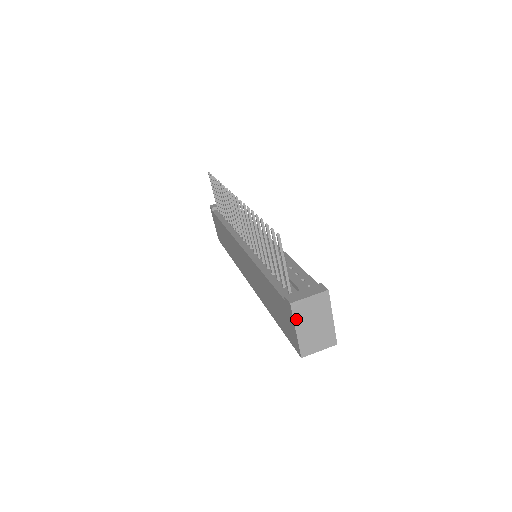
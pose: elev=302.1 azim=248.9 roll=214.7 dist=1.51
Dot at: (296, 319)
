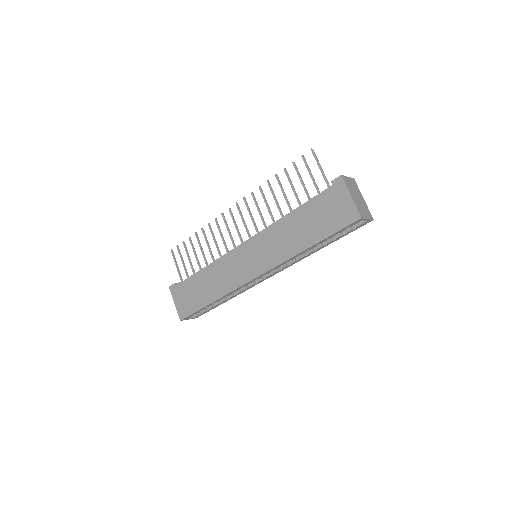
Dot at: (348, 187)
